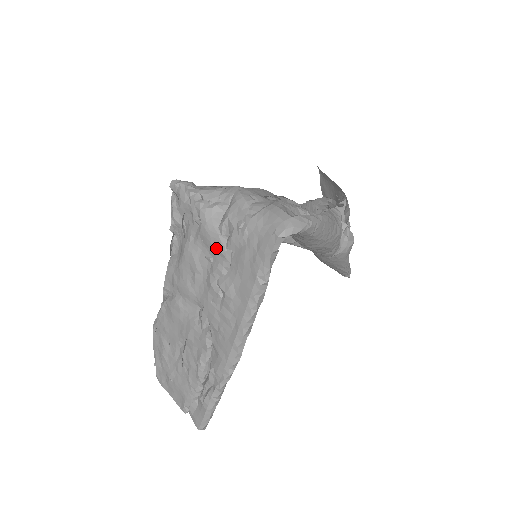
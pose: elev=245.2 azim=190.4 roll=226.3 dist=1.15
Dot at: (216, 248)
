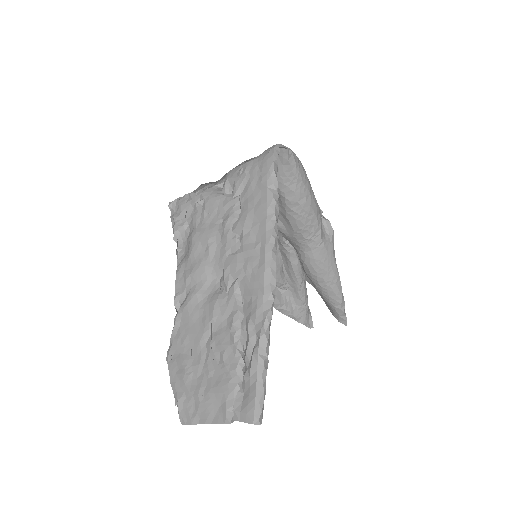
Dot at: (224, 205)
